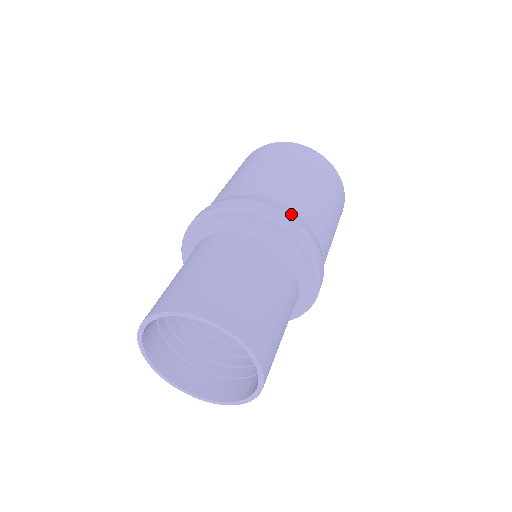
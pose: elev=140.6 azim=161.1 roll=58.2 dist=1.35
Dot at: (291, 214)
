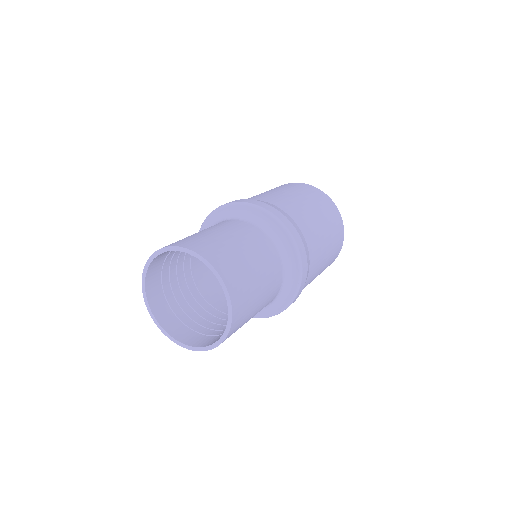
Dot at: occluded
